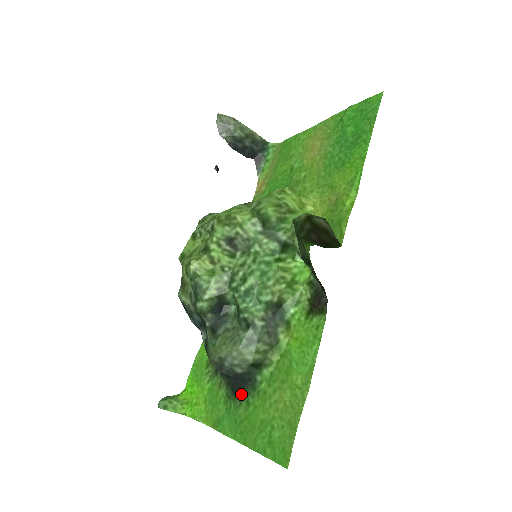
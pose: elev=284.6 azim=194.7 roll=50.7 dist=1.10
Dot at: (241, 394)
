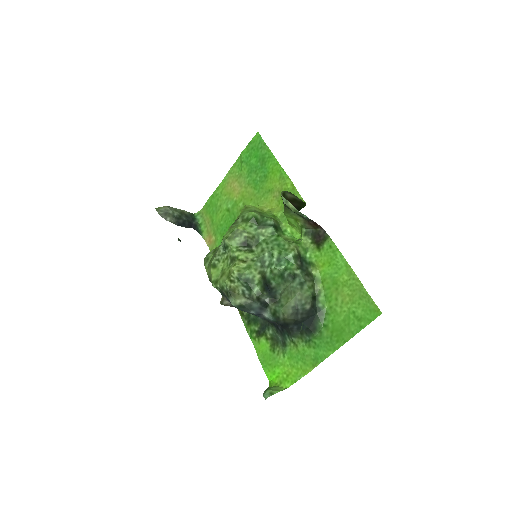
Dot at: (316, 327)
